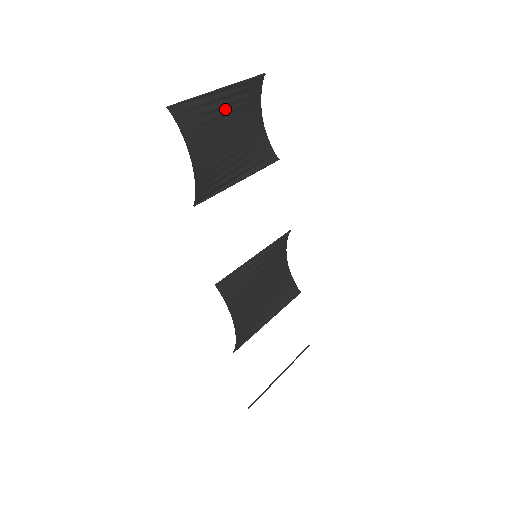
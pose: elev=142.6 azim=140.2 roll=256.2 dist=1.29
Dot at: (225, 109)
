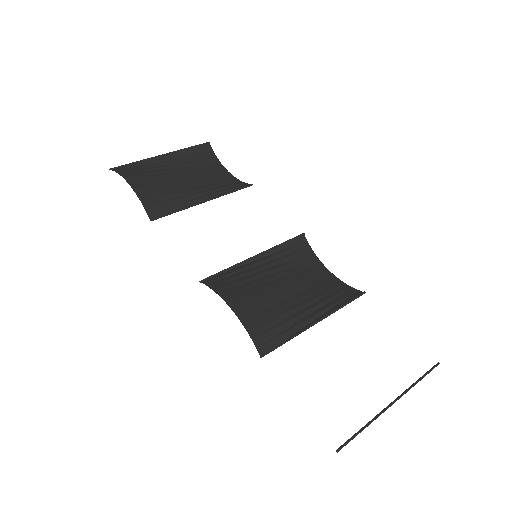
Dot at: (172, 165)
